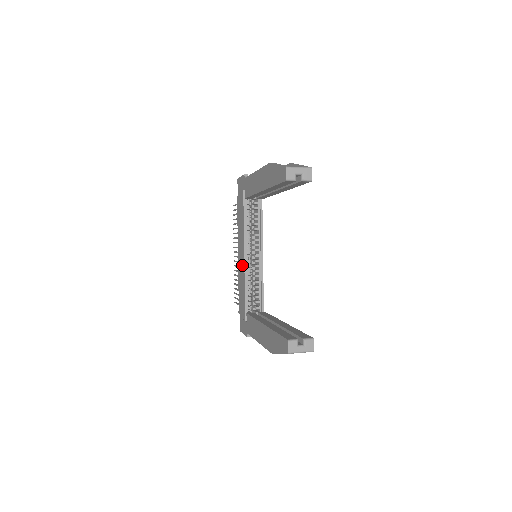
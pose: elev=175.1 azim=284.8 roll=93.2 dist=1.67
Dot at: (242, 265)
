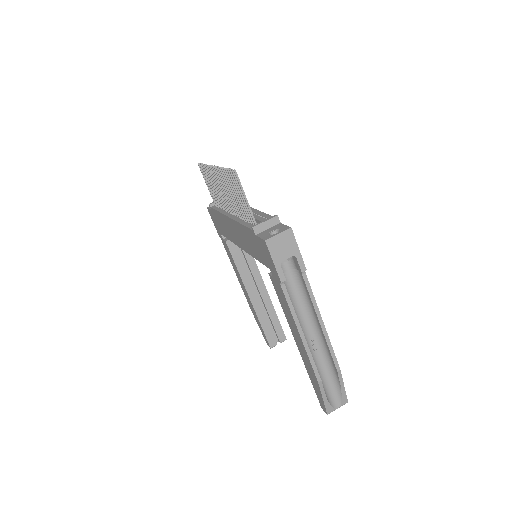
Dot at: (234, 238)
